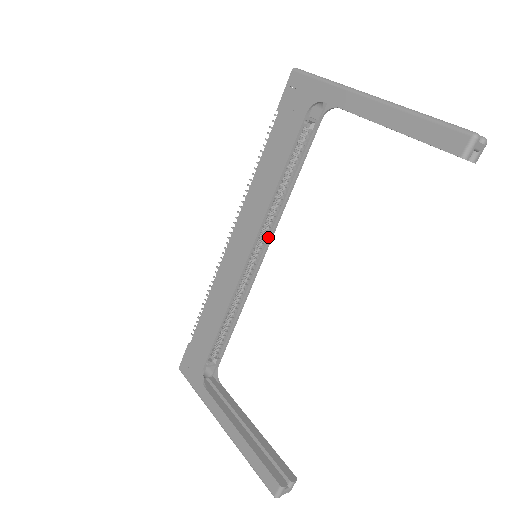
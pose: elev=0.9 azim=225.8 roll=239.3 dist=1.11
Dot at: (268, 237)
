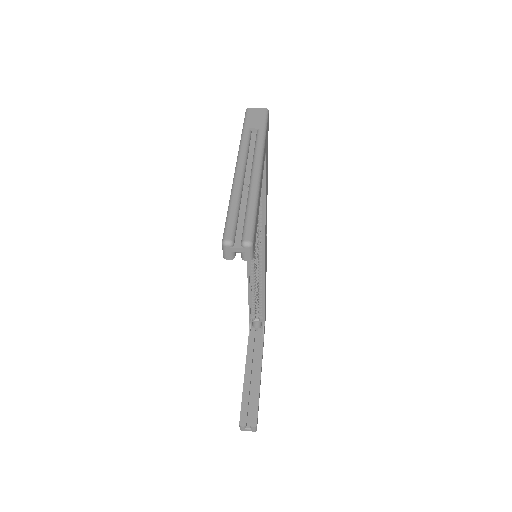
Dot at: (263, 243)
